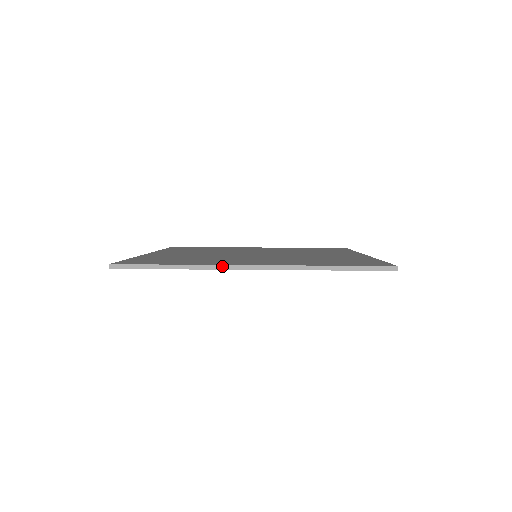
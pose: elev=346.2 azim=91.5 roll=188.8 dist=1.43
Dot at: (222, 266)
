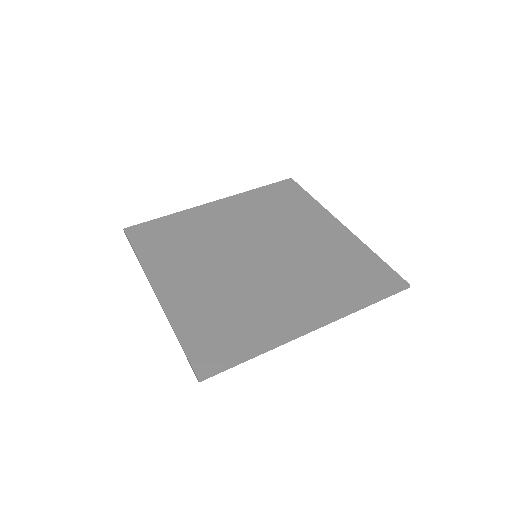
Dot at: (292, 339)
